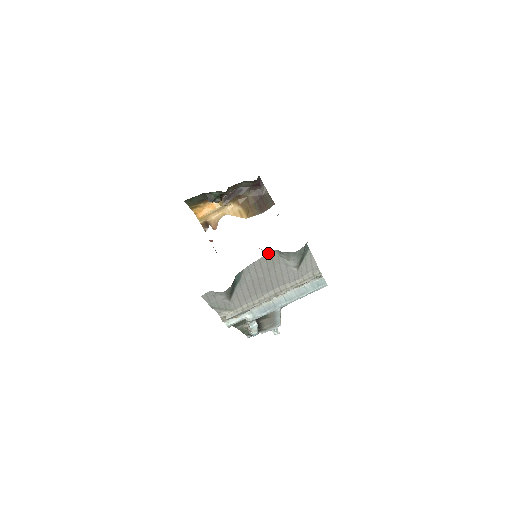
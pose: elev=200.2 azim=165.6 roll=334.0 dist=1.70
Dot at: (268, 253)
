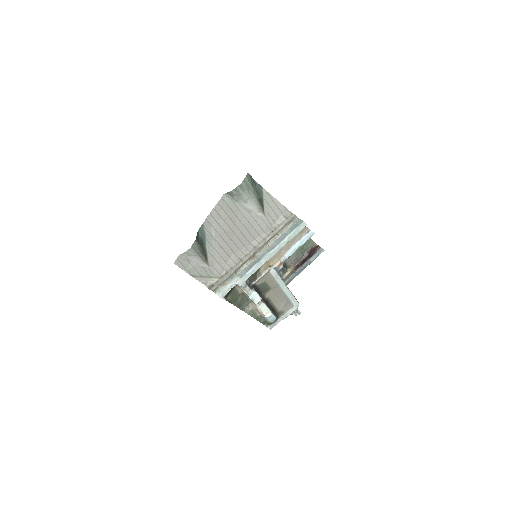
Dot at: (220, 200)
